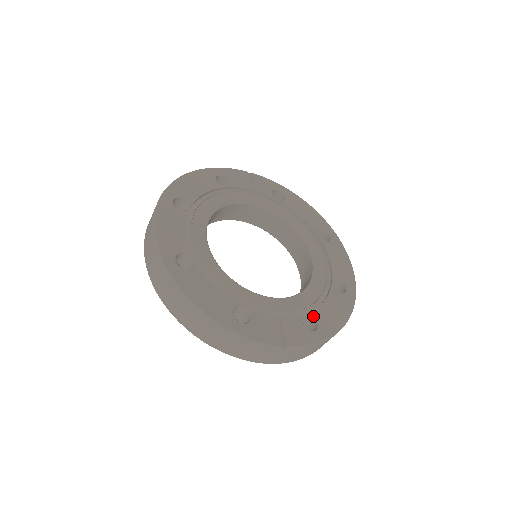
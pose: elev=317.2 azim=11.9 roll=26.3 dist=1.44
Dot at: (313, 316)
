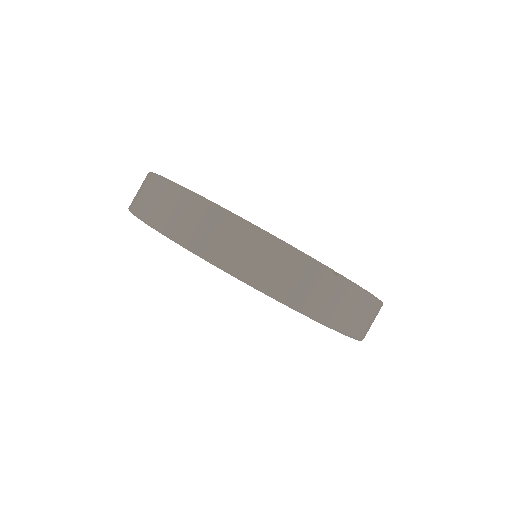
Dot at: occluded
